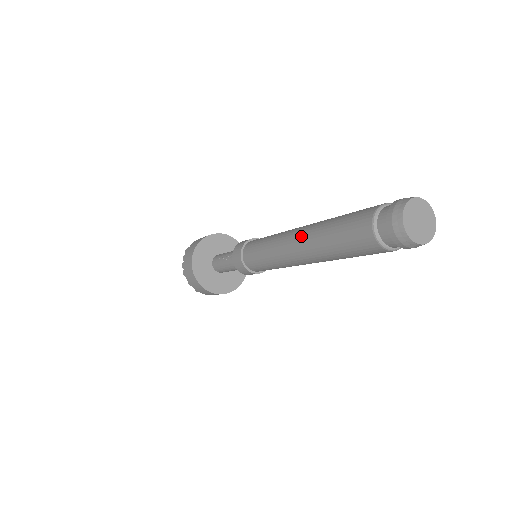
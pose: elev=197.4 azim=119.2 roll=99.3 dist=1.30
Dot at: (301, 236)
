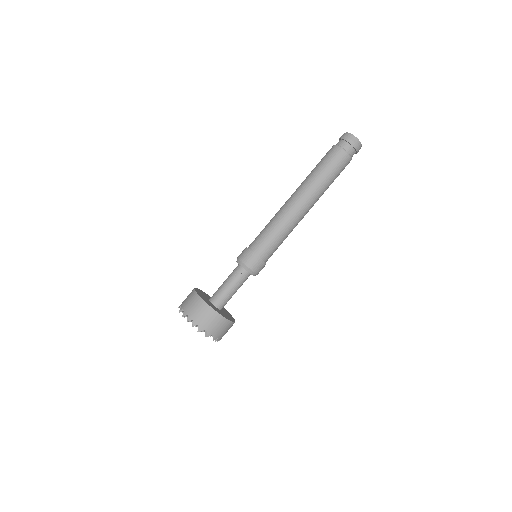
Dot at: (302, 193)
